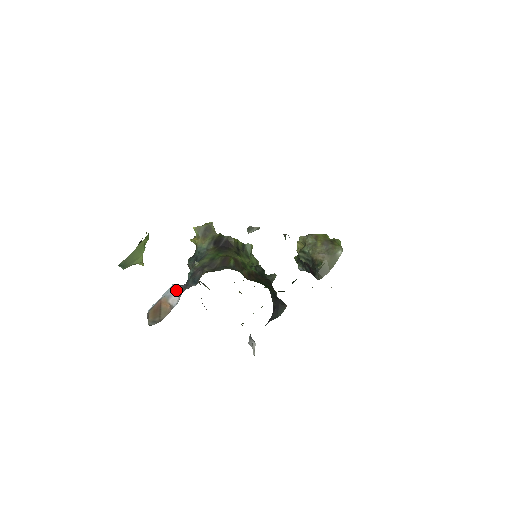
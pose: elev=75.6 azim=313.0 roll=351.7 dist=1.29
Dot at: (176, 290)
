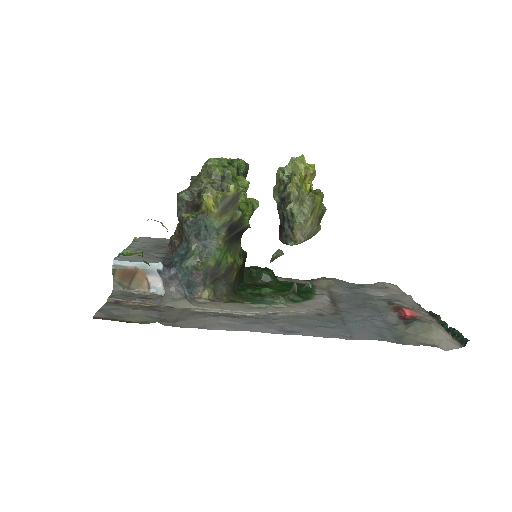
Dot at: (163, 276)
